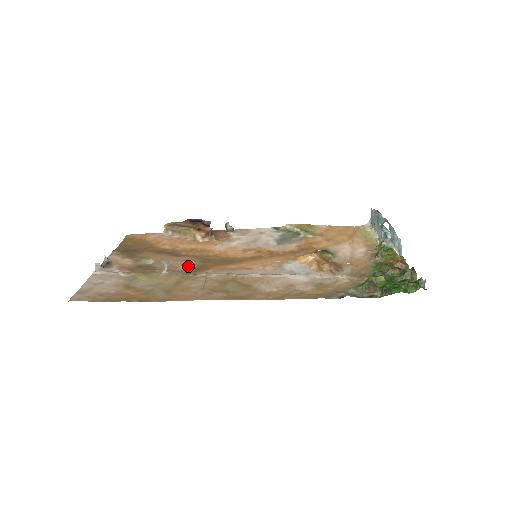
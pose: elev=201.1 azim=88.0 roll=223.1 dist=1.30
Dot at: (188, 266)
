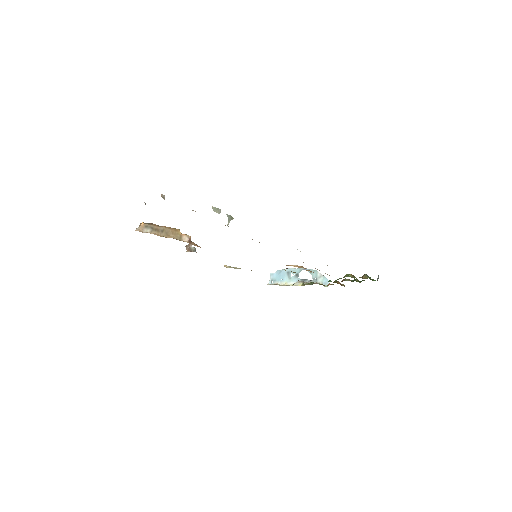
Dot at: occluded
